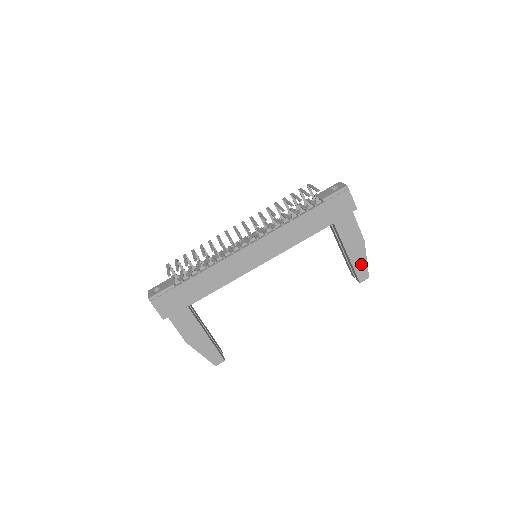
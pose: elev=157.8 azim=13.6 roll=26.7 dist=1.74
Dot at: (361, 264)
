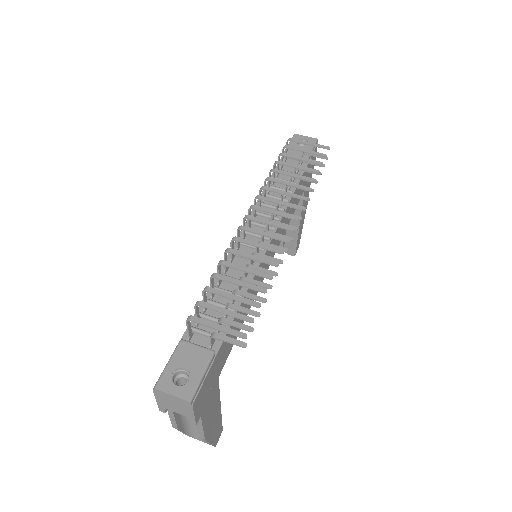
Dot at: (300, 234)
